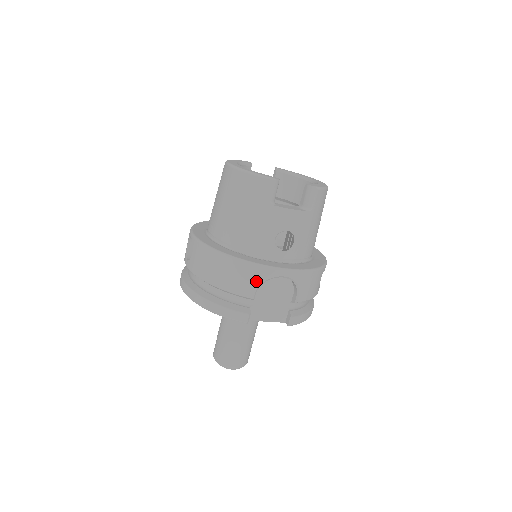
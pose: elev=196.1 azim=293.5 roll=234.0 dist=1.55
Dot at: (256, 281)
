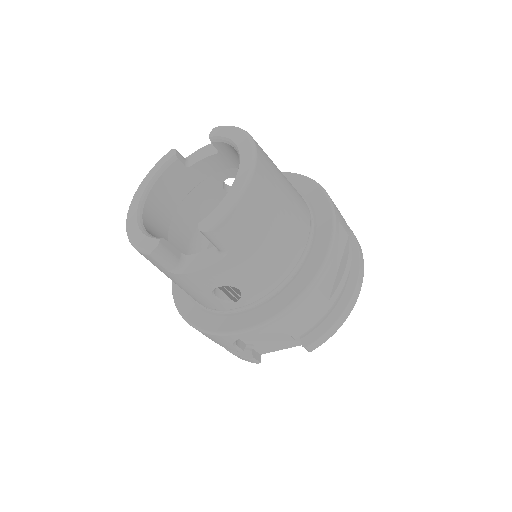
Dot at: (226, 343)
